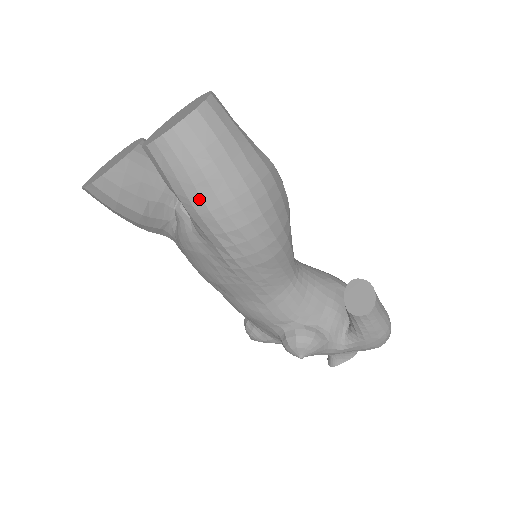
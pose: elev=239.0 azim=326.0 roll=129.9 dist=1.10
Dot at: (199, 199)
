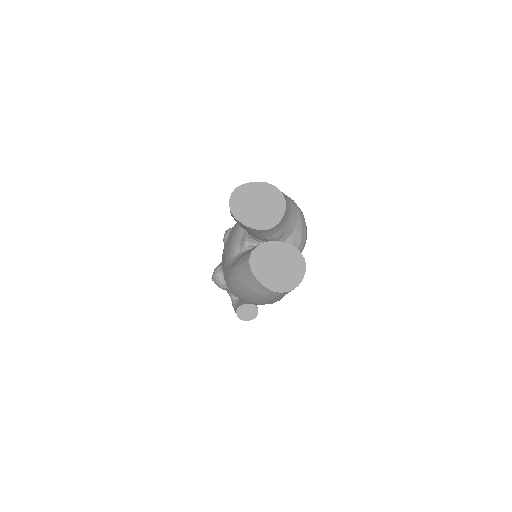
Dot at: (234, 281)
